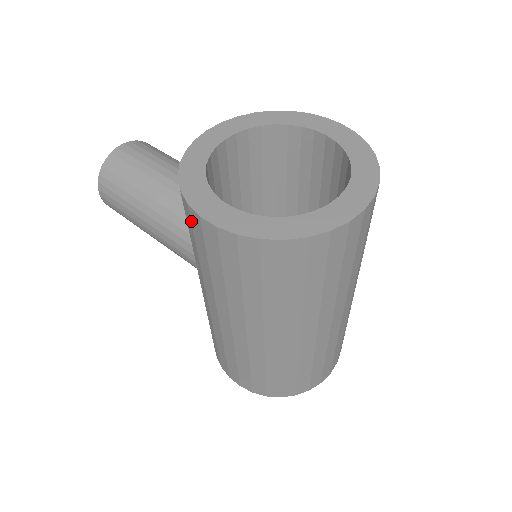
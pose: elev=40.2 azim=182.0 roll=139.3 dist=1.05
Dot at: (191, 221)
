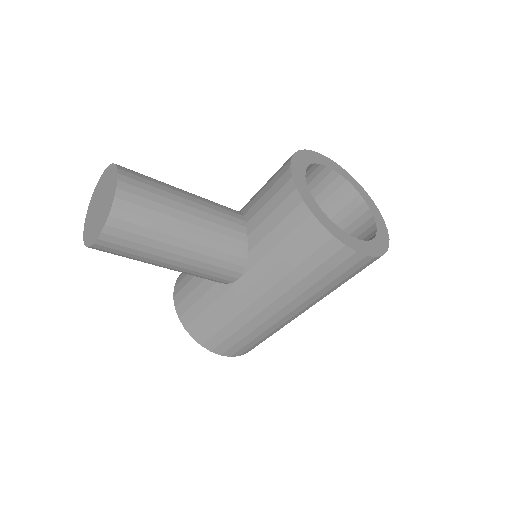
Dot at: (334, 255)
